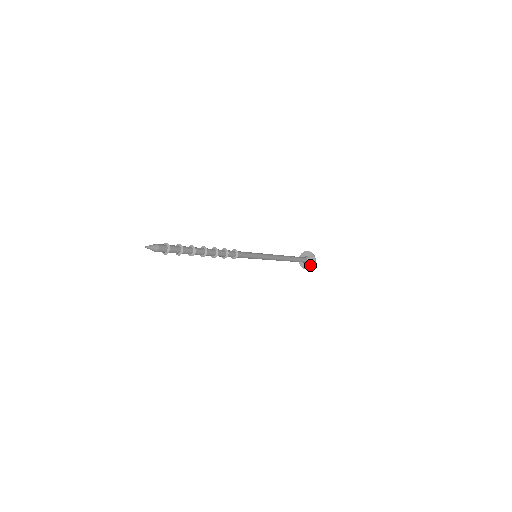
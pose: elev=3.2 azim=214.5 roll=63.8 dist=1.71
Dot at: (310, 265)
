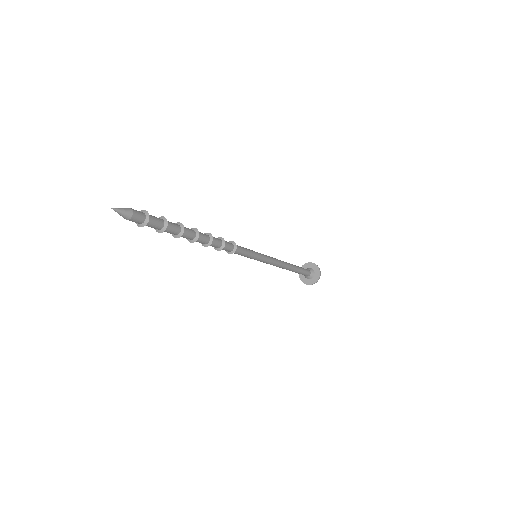
Dot at: (315, 277)
